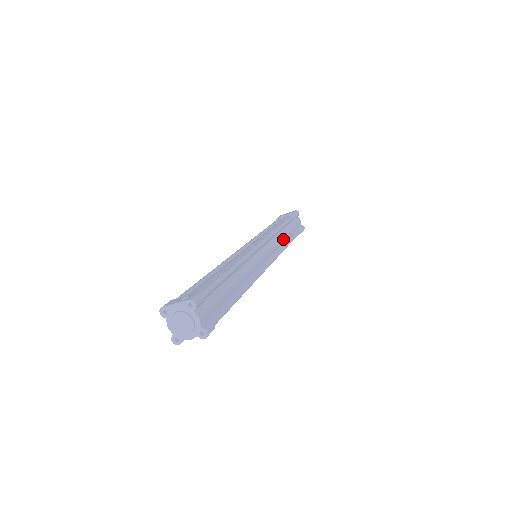
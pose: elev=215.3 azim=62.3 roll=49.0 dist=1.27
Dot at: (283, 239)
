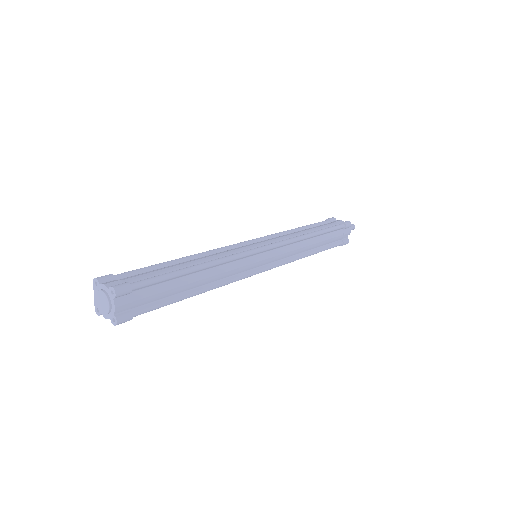
Dot at: (298, 234)
